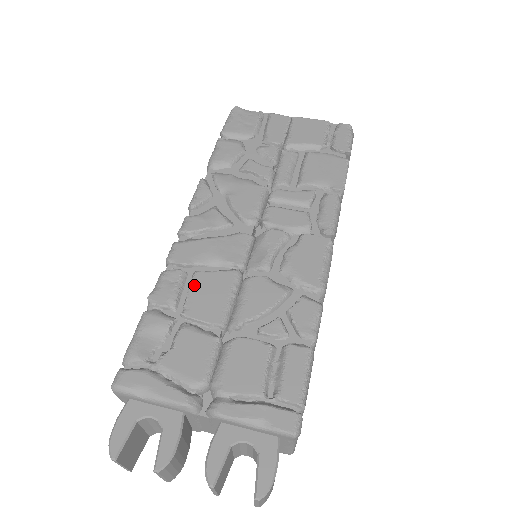
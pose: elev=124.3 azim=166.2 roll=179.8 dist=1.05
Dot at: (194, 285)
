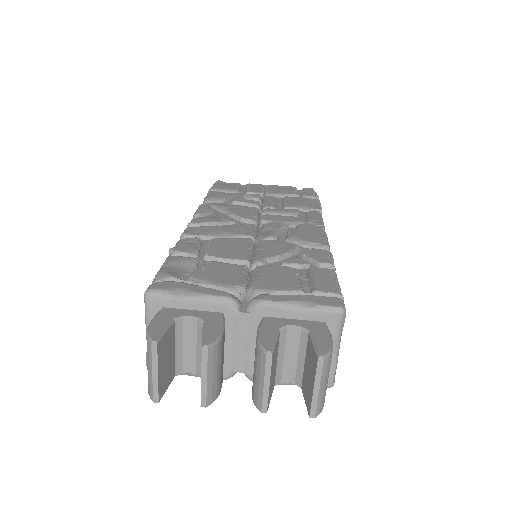
Dot at: (212, 243)
